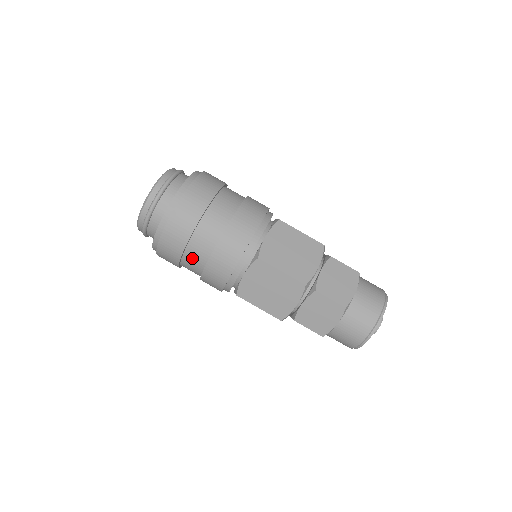
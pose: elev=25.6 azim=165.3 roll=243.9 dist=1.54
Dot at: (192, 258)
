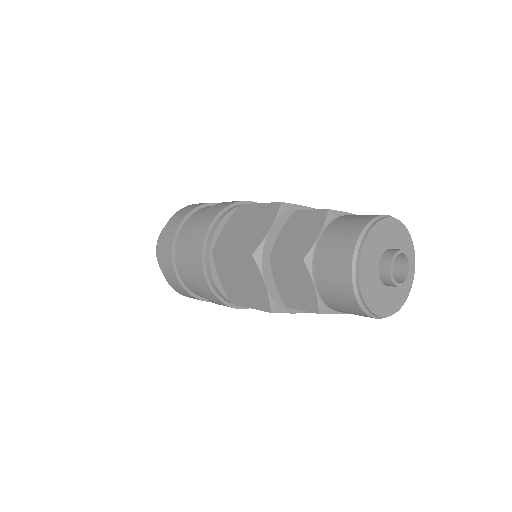
Dot at: (189, 284)
